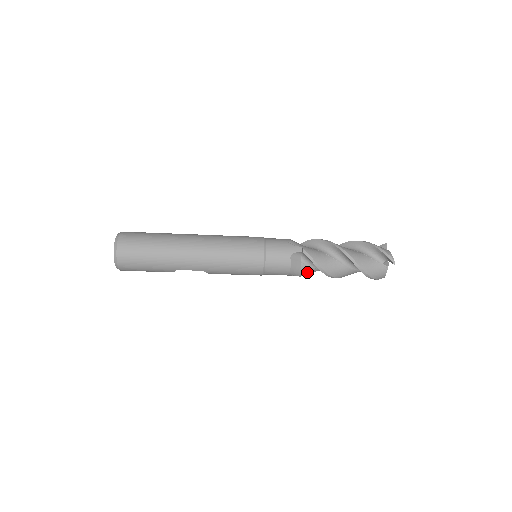
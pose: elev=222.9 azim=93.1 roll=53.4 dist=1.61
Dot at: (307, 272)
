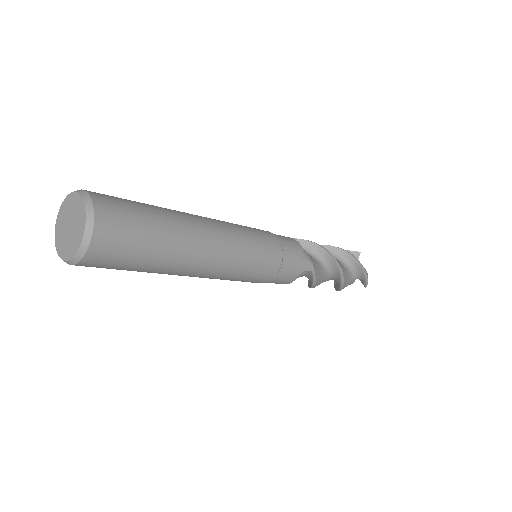
Dot at: occluded
